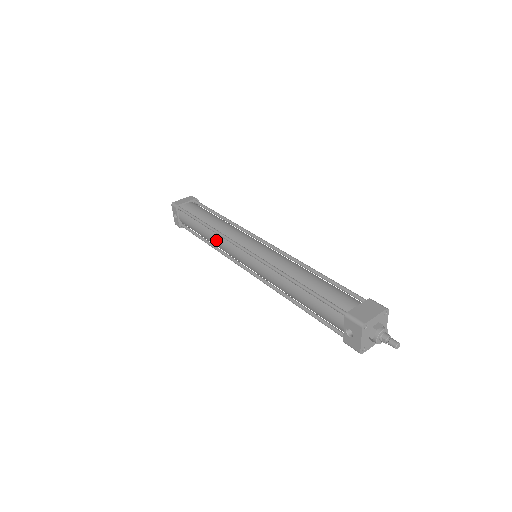
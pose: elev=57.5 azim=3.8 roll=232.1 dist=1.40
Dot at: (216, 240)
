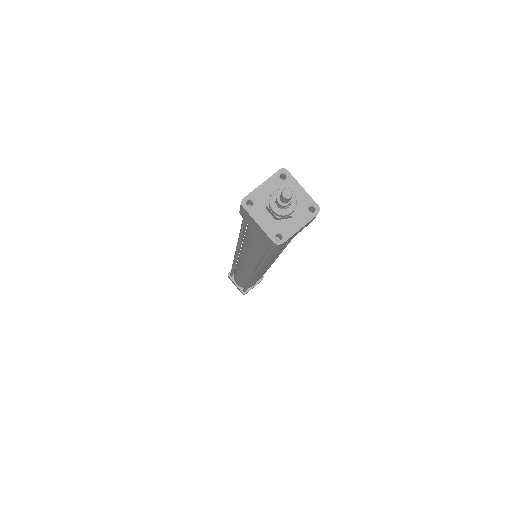
Dot at: occluded
